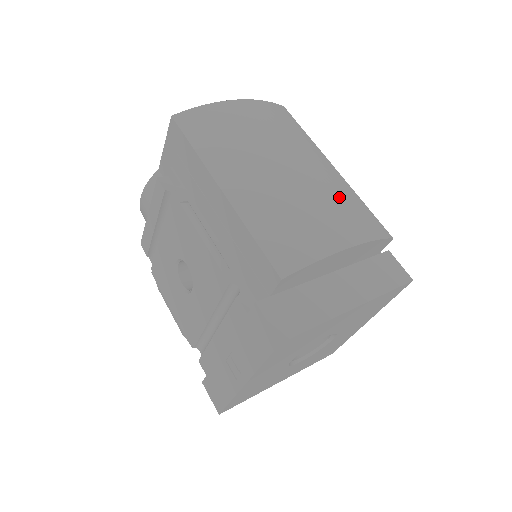
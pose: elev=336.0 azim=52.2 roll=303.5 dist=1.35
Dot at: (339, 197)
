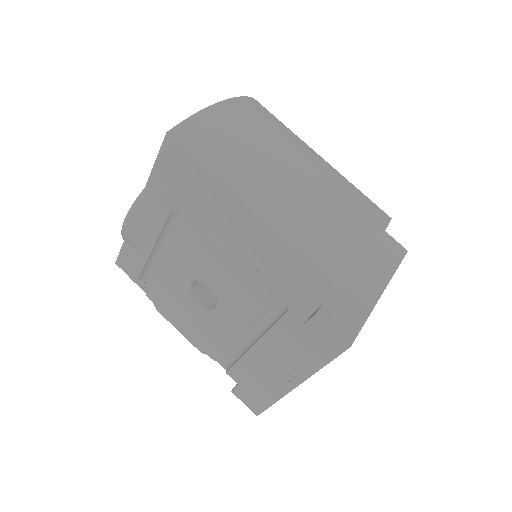
Dot at: (345, 190)
